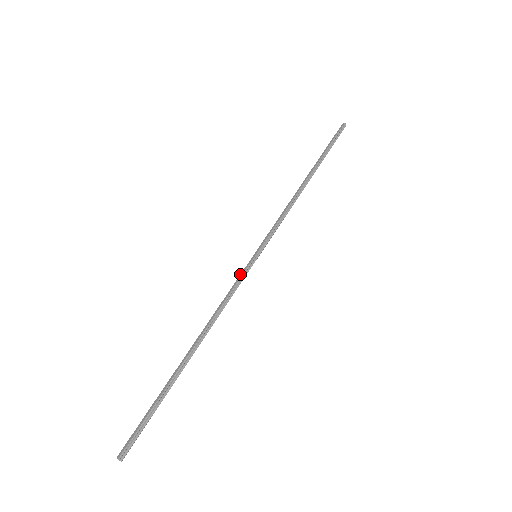
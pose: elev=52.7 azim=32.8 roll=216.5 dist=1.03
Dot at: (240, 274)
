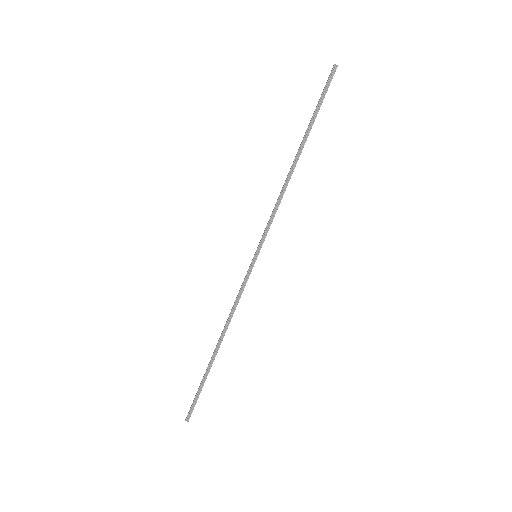
Dot at: (245, 276)
